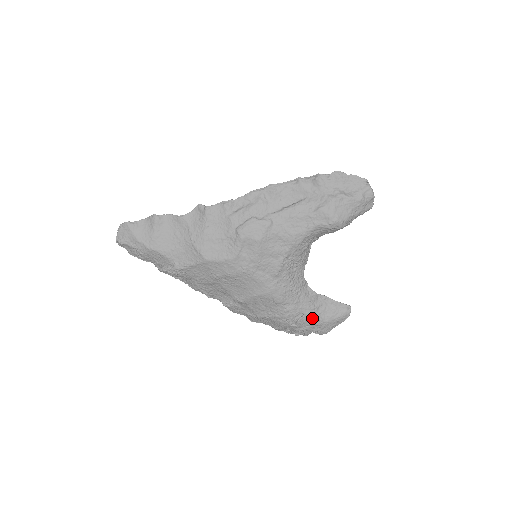
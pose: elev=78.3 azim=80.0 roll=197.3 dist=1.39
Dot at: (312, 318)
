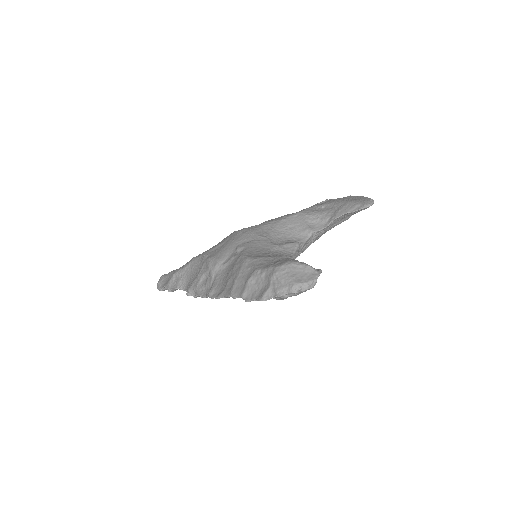
Dot at: (340, 223)
